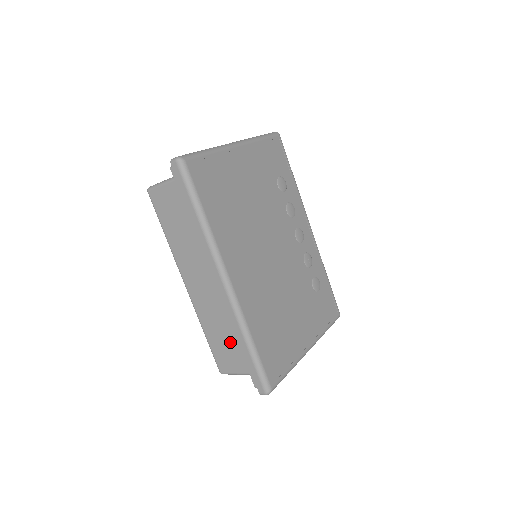
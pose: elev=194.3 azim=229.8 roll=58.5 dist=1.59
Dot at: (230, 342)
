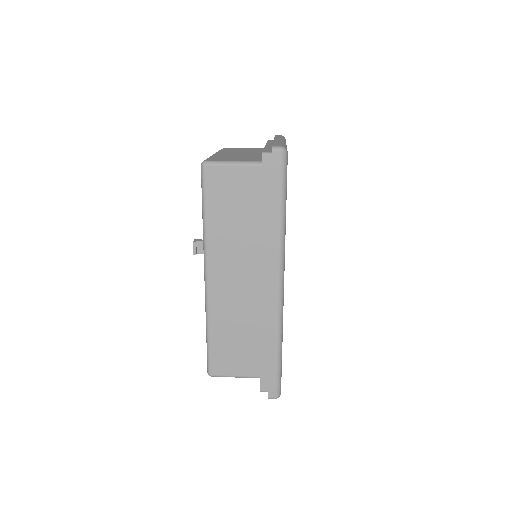
Dot at: (242, 344)
